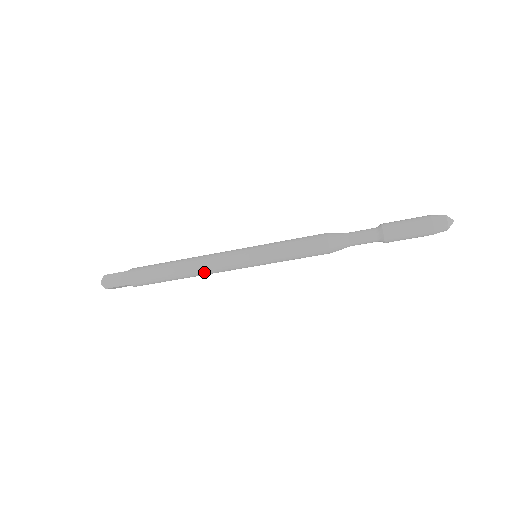
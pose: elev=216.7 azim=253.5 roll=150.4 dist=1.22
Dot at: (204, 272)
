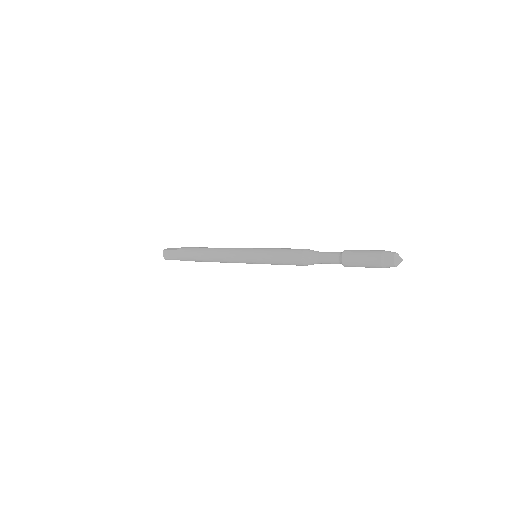
Dot at: (222, 262)
